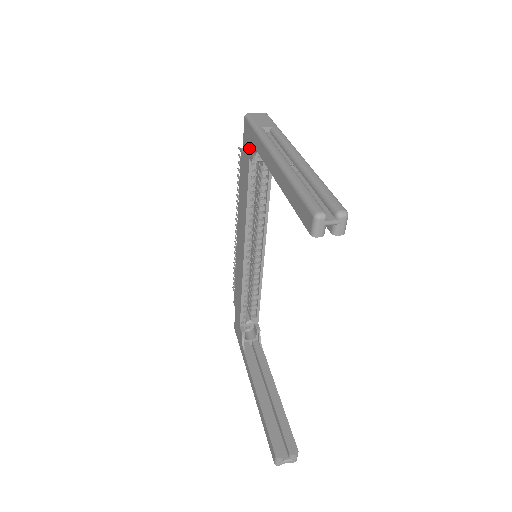
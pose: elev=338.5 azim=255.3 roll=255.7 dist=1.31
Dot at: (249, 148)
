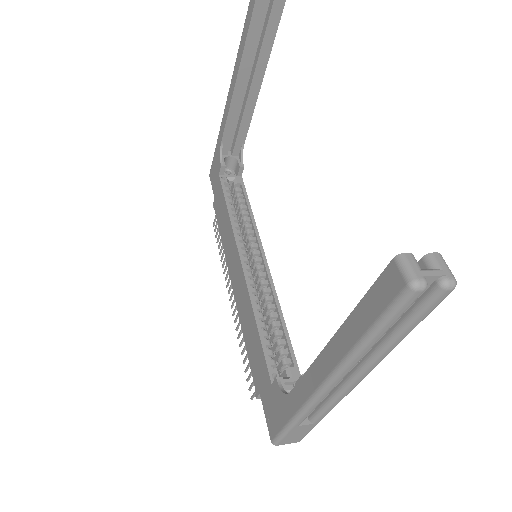
Dot at: (217, 170)
